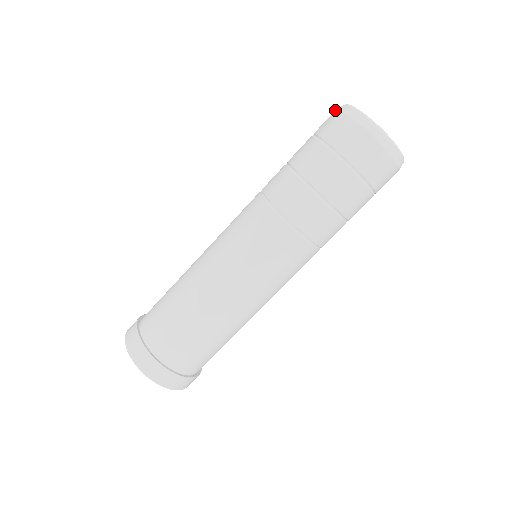
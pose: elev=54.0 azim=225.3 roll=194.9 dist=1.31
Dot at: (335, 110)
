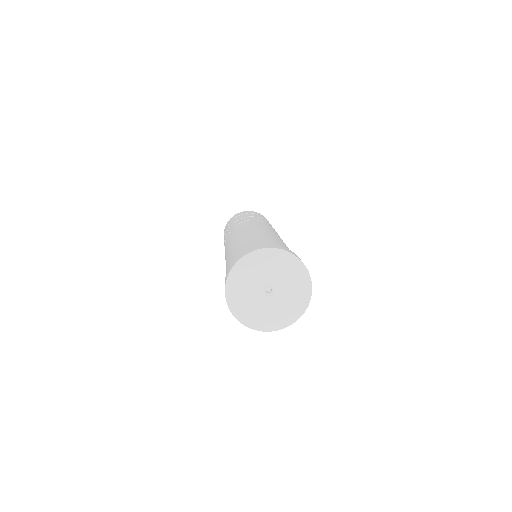
Dot at: occluded
